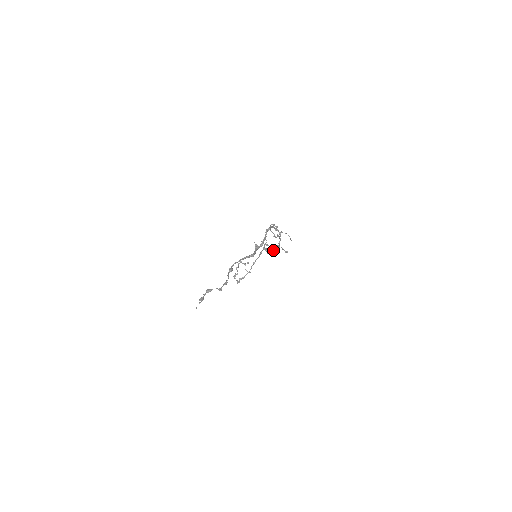
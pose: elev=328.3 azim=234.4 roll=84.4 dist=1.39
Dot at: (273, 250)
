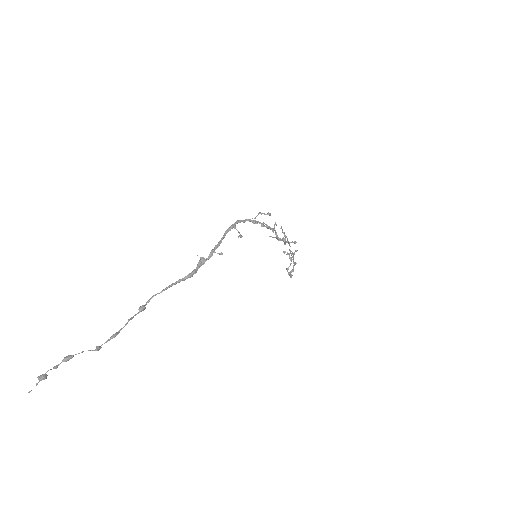
Dot at: occluded
